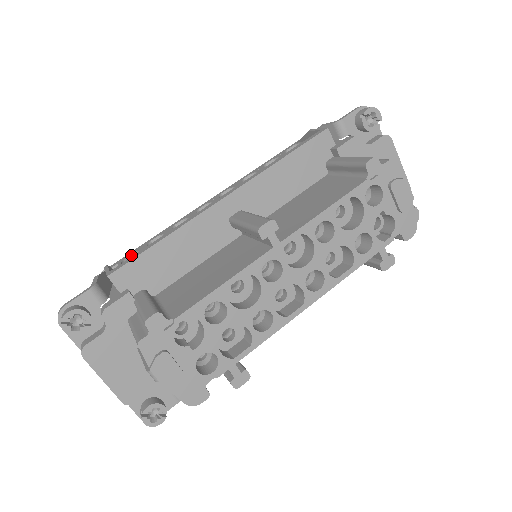
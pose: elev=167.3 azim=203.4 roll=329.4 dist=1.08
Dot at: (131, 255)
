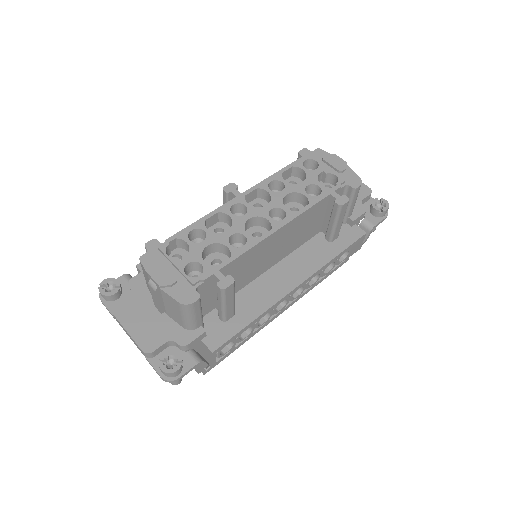
Dot at: occluded
